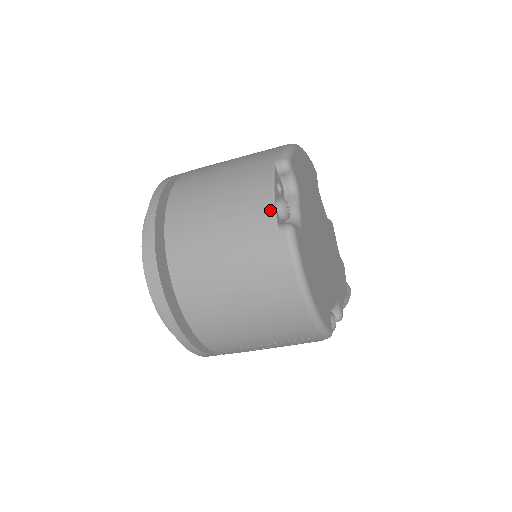
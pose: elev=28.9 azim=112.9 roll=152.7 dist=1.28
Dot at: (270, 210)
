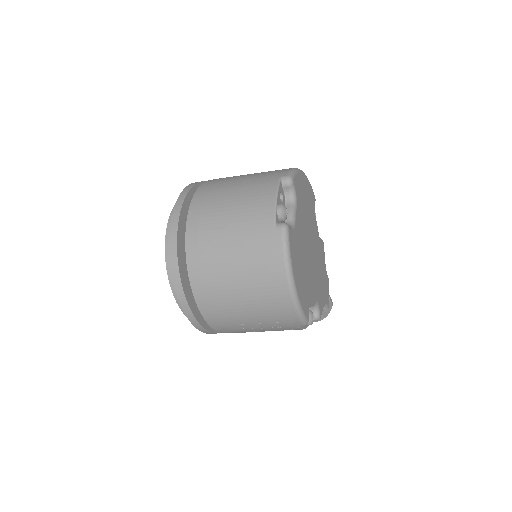
Dot at: (272, 211)
